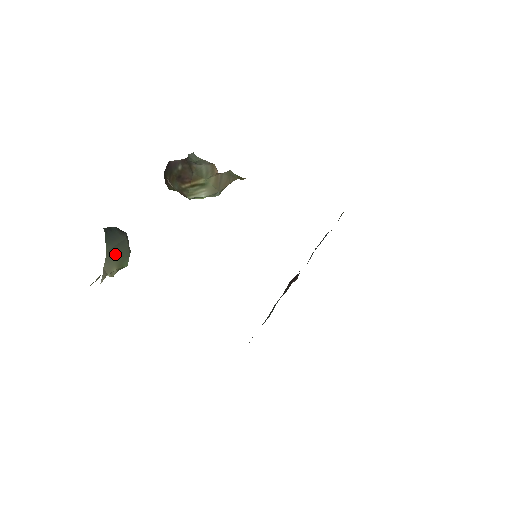
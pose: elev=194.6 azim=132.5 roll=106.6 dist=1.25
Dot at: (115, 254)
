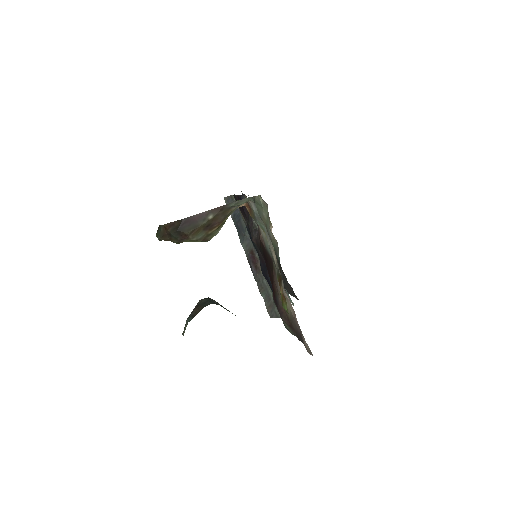
Dot at: occluded
